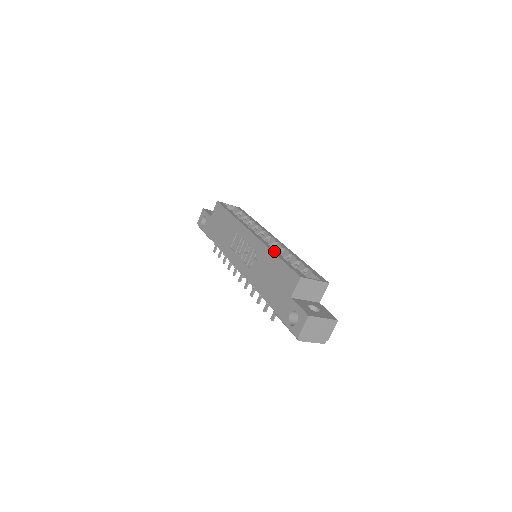
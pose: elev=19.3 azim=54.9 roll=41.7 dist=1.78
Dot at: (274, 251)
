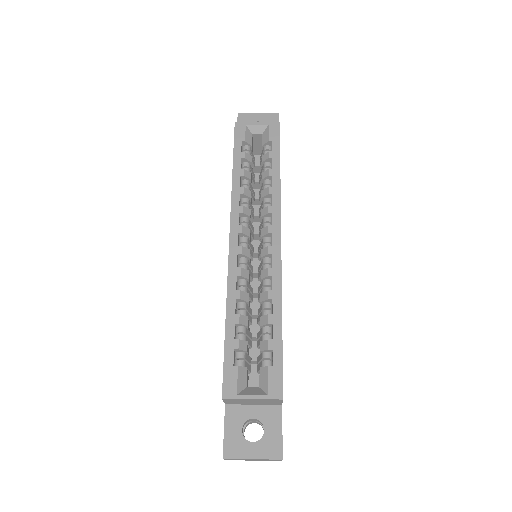
Dot at: (230, 306)
